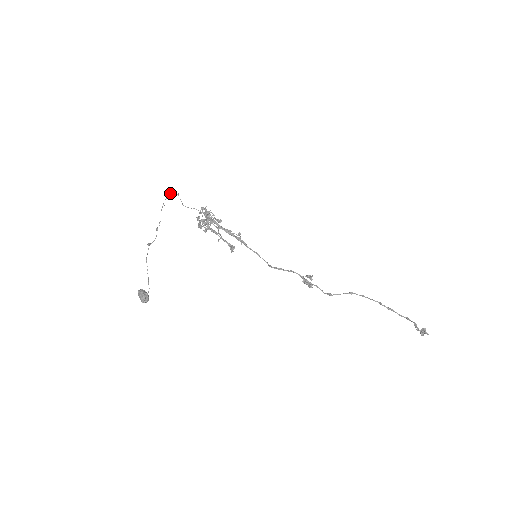
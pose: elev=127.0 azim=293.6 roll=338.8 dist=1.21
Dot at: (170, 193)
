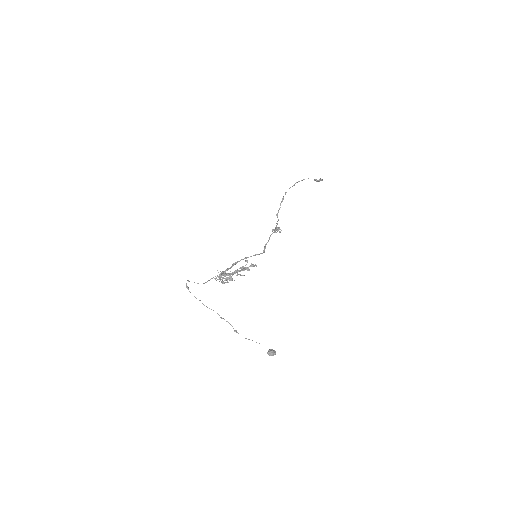
Dot at: occluded
